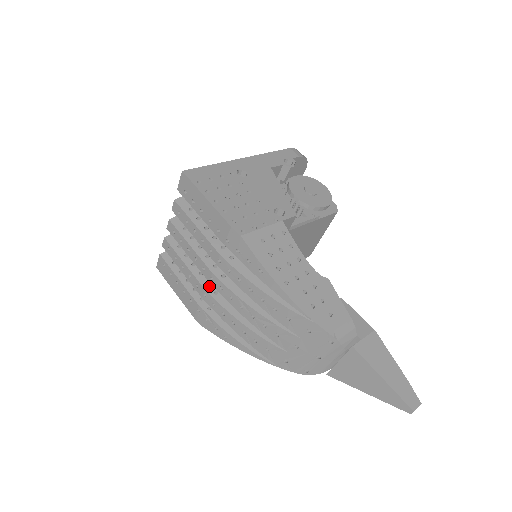
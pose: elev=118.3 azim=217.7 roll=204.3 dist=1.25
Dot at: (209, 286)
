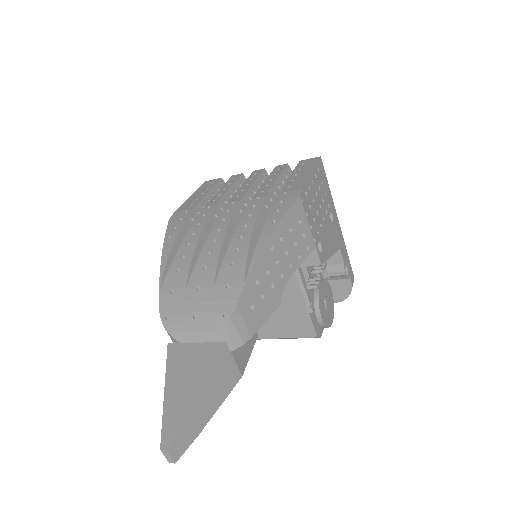
Dot at: (219, 209)
